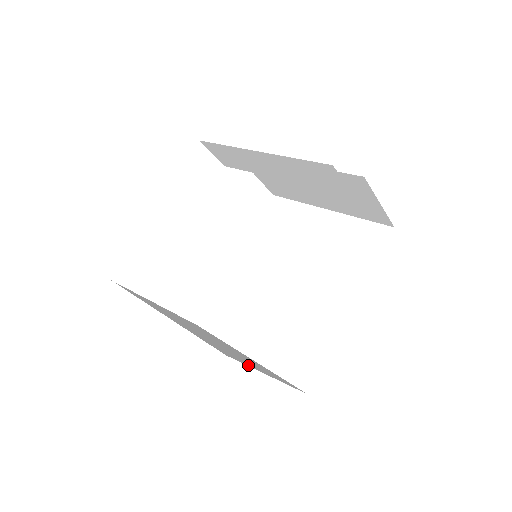
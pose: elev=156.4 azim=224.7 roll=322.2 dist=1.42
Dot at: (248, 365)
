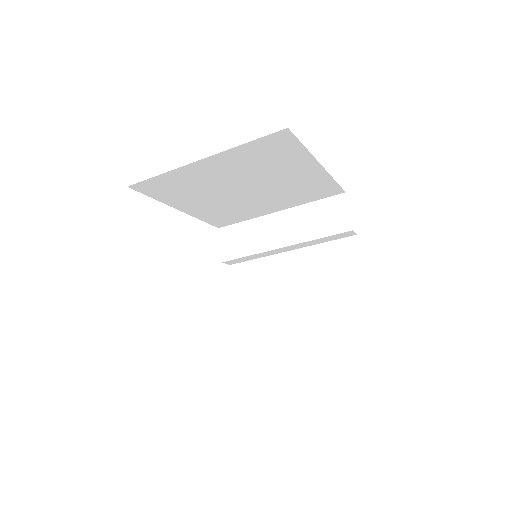
Dot at: occluded
